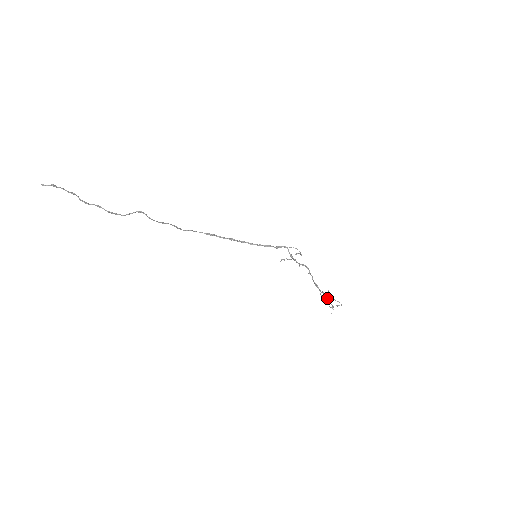
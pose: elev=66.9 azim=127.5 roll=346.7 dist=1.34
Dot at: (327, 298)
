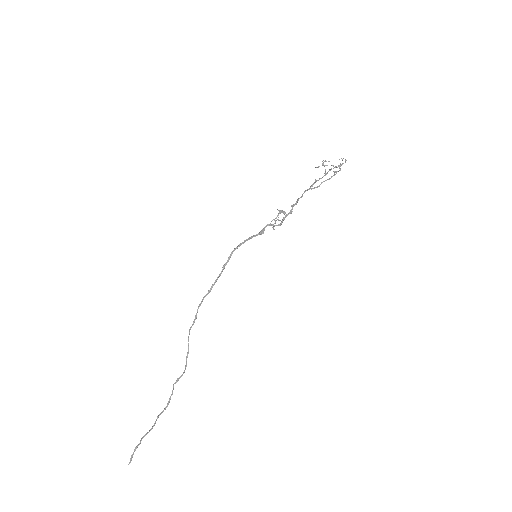
Dot at: occluded
